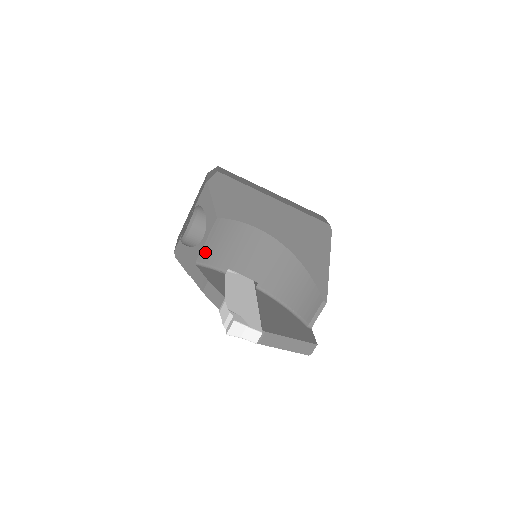
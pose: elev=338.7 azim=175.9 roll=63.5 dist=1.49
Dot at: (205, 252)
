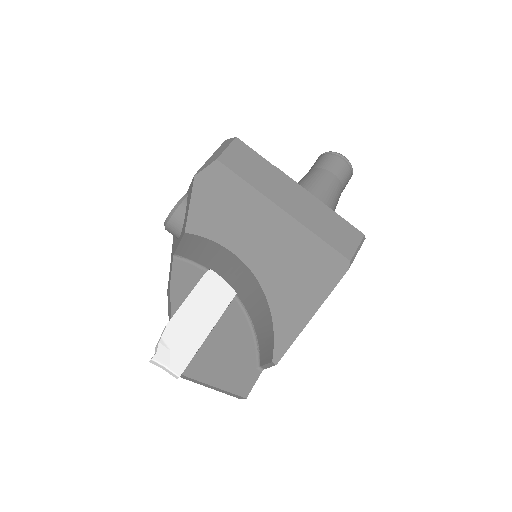
Dot at: (182, 250)
